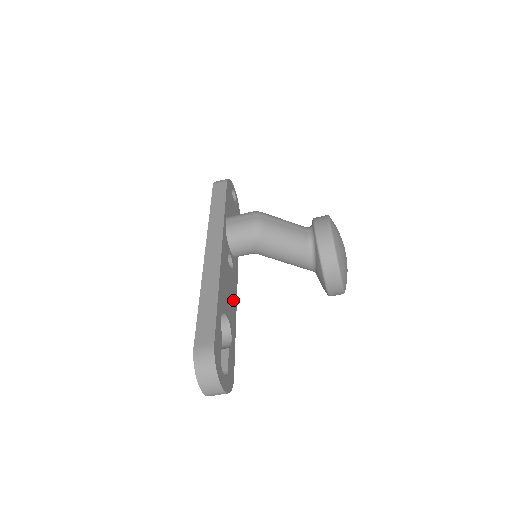
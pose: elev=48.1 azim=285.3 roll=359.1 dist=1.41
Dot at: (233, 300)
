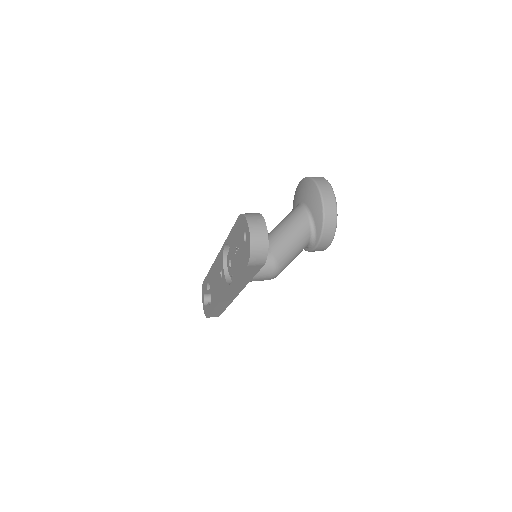
Dot at: occluded
